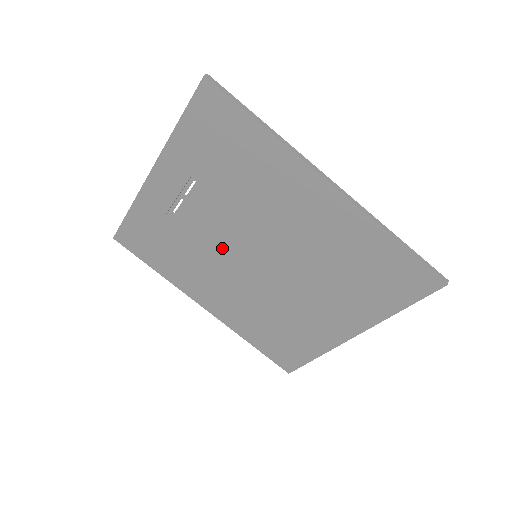
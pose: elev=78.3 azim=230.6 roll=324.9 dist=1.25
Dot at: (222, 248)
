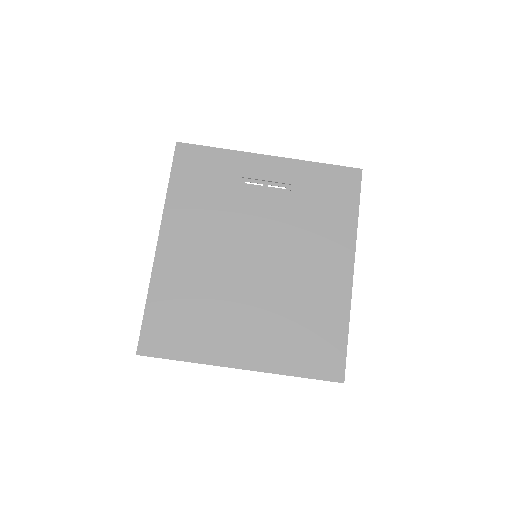
Dot at: (244, 229)
